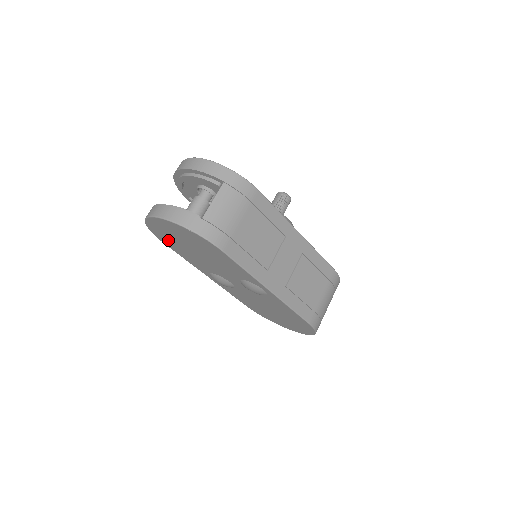
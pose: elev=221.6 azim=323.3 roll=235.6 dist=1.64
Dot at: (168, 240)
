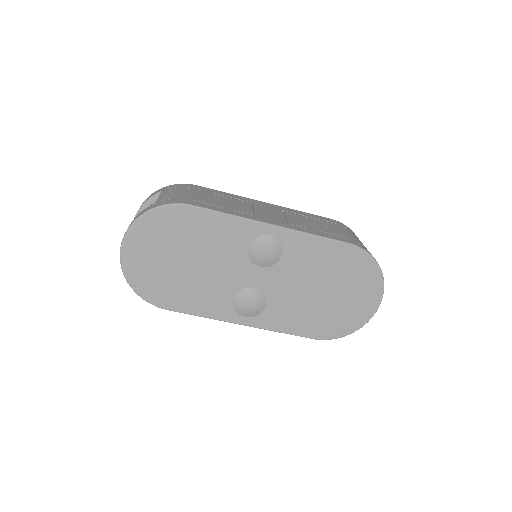
Dot at: (162, 289)
